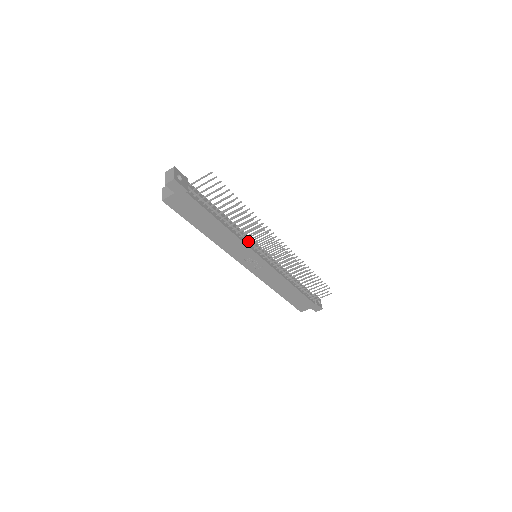
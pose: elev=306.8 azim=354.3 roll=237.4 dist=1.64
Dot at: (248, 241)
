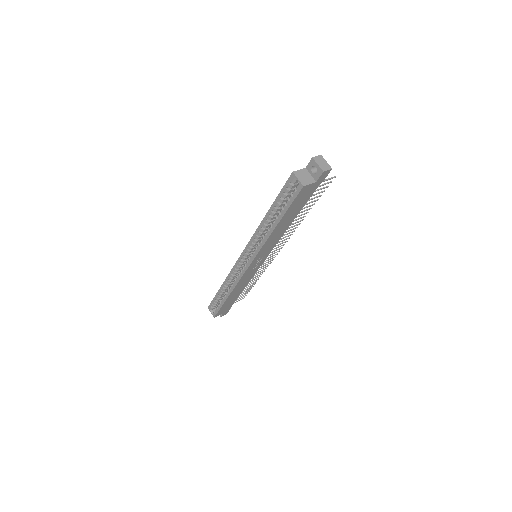
Dot at: occluded
